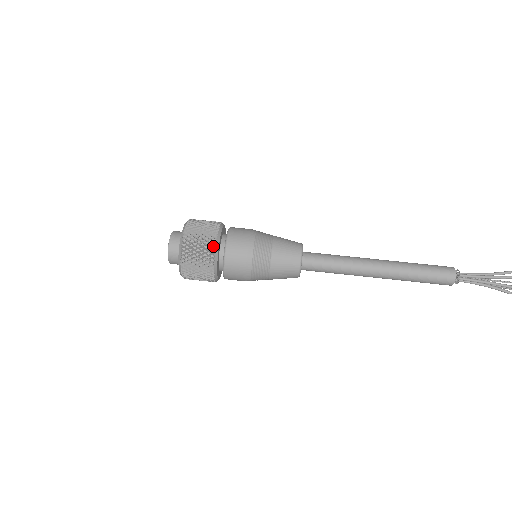
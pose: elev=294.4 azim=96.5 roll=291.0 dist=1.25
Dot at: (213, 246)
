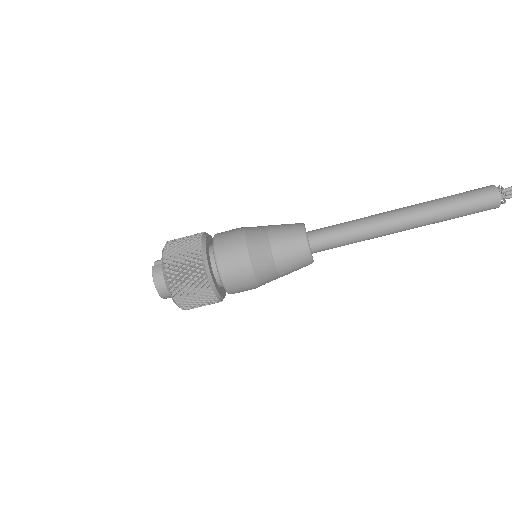
Dot at: (206, 284)
